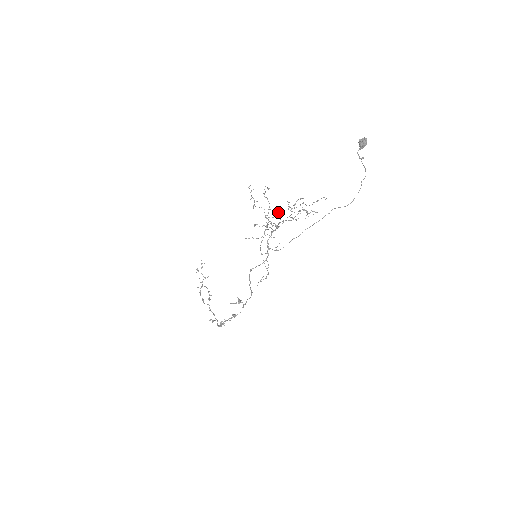
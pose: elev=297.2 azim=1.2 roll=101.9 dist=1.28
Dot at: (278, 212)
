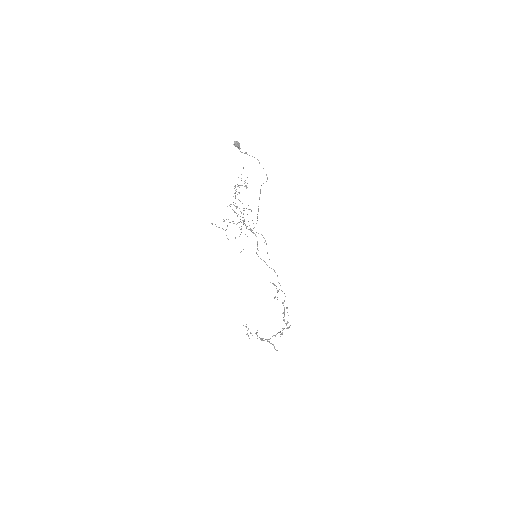
Dot at: occluded
